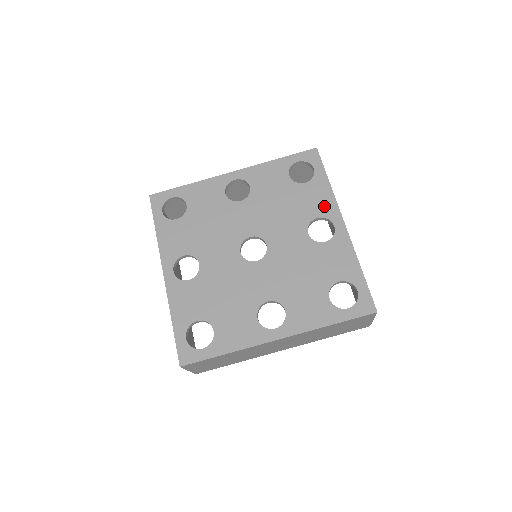
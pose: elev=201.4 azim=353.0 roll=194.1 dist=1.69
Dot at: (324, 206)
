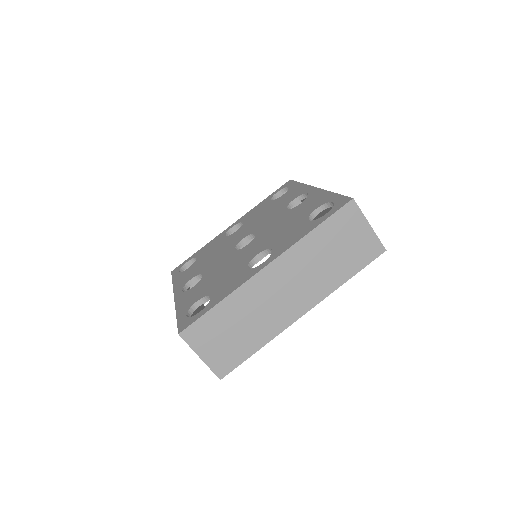
Dot at: (298, 192)
